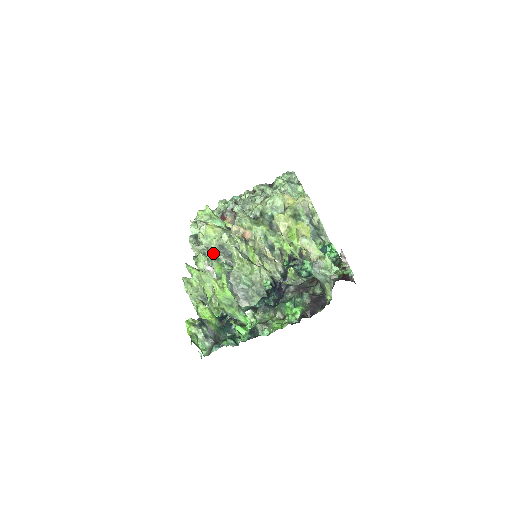
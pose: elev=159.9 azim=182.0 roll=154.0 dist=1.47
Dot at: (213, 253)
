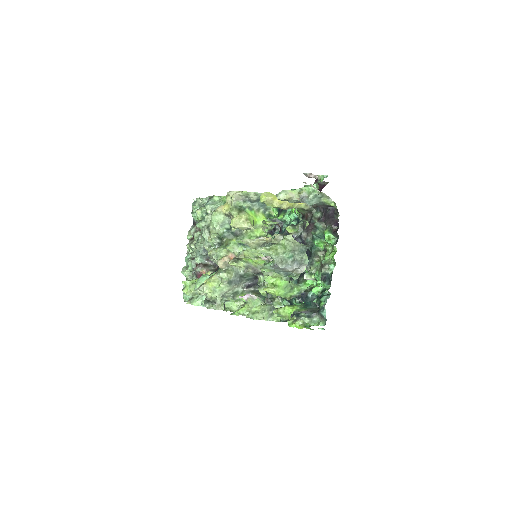
Dot at: (229, 294)
